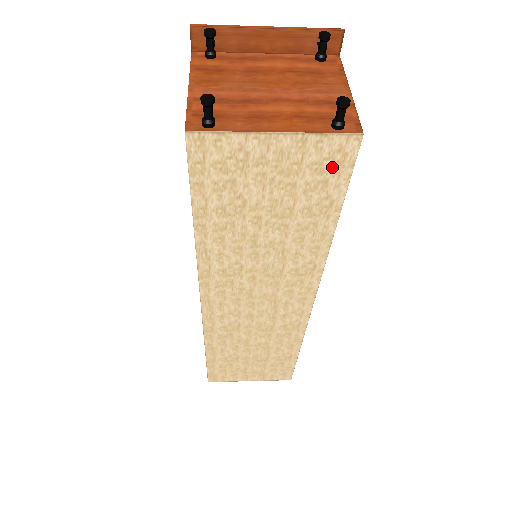
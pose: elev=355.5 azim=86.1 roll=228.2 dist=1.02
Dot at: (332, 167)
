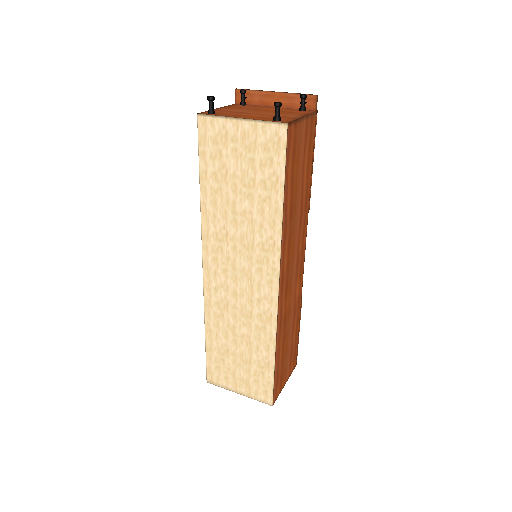
Dot at: (274, 148)
